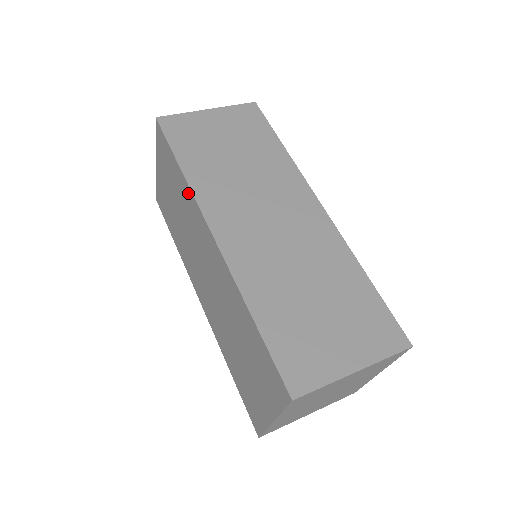
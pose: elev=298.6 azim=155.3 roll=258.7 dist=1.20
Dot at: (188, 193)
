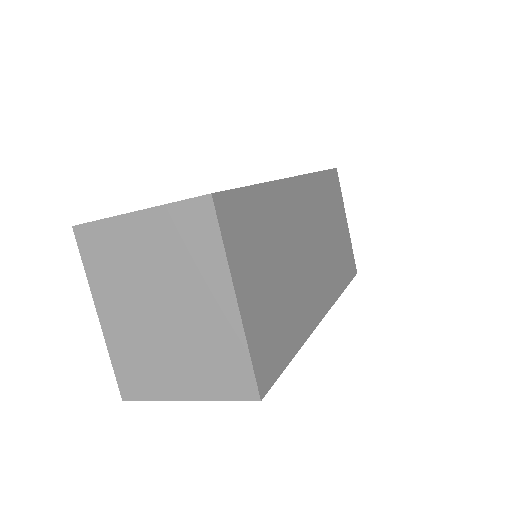
Dot at: occluded
